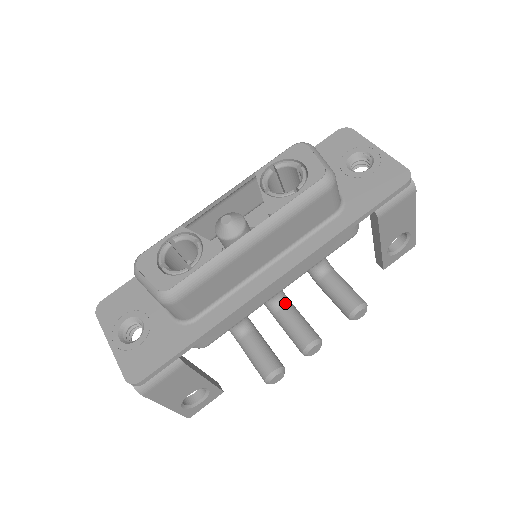
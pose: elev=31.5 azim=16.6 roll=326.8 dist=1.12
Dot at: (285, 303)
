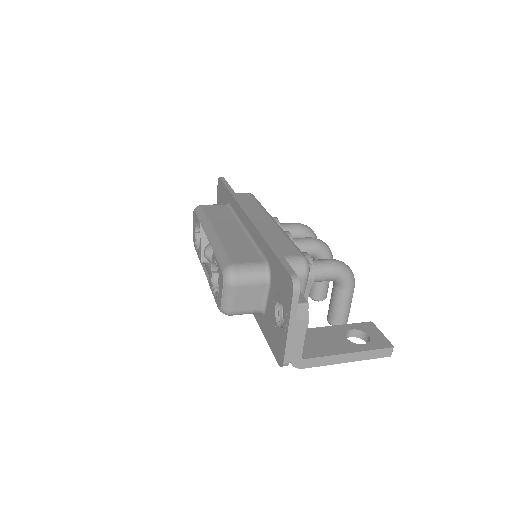
Dot at: occluded
